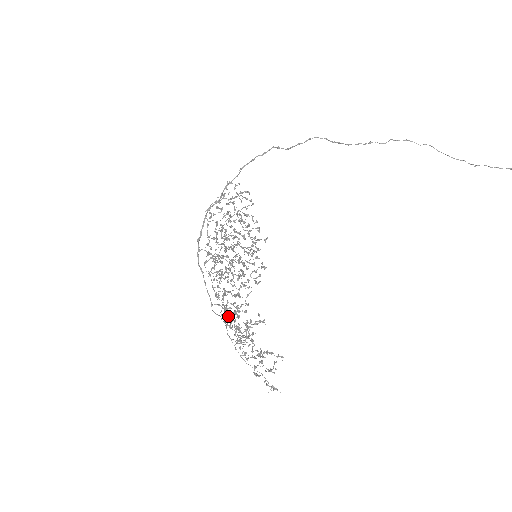
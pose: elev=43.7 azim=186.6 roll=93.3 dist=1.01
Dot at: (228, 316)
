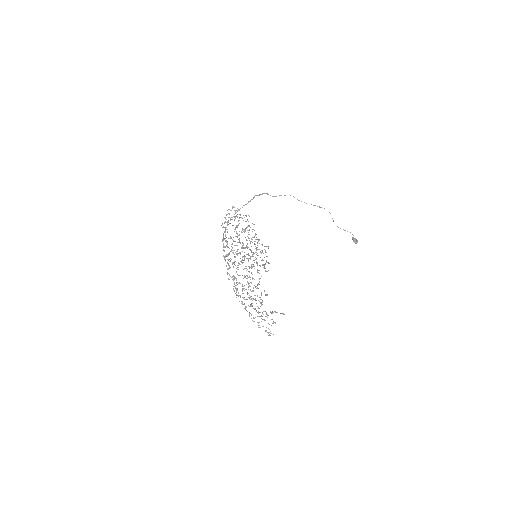
Dot at: occluded
